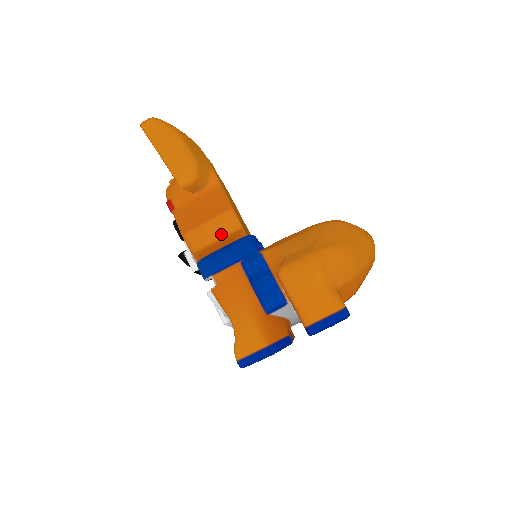
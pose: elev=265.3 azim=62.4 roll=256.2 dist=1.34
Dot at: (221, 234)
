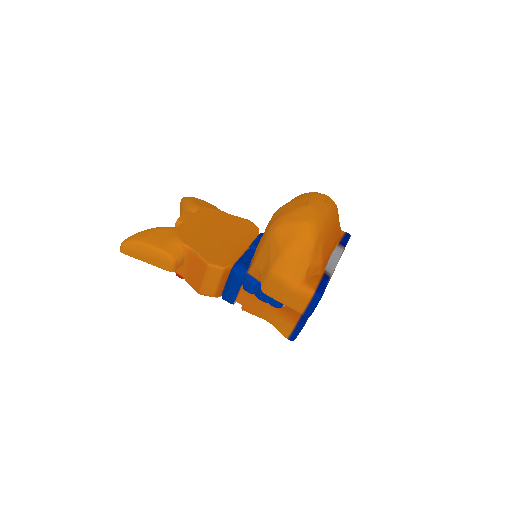
Dot at: (217, 280)
